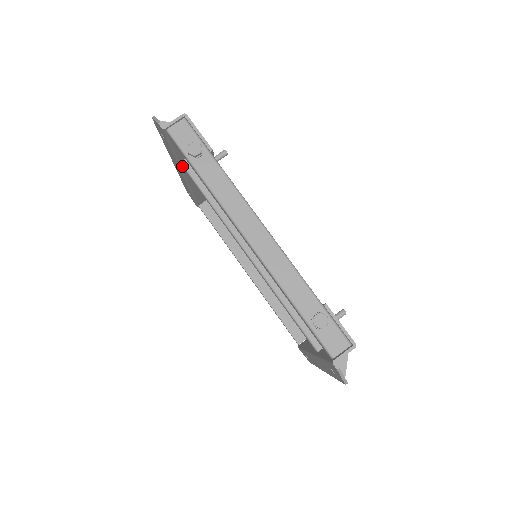
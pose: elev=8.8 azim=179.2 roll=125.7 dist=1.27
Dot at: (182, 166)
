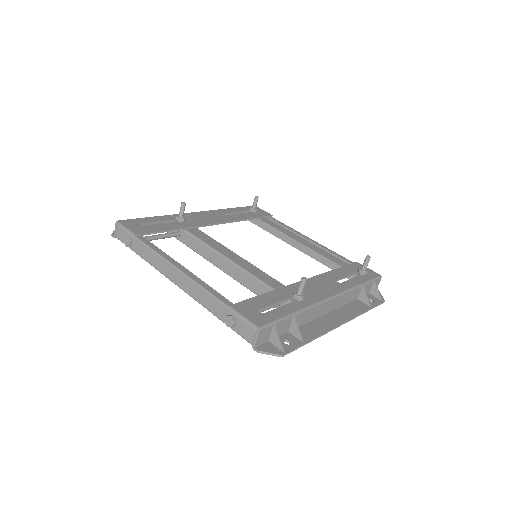
Dot at: occluded
